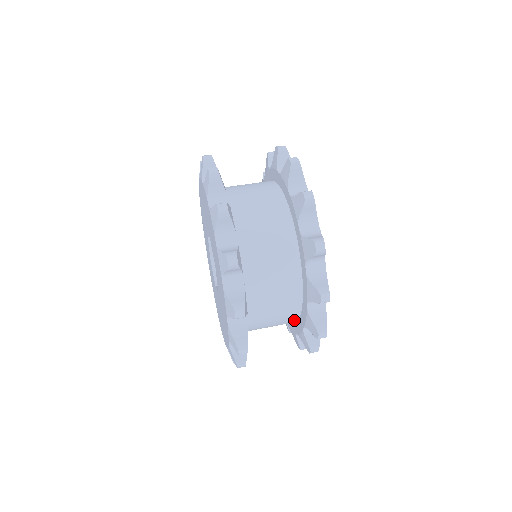
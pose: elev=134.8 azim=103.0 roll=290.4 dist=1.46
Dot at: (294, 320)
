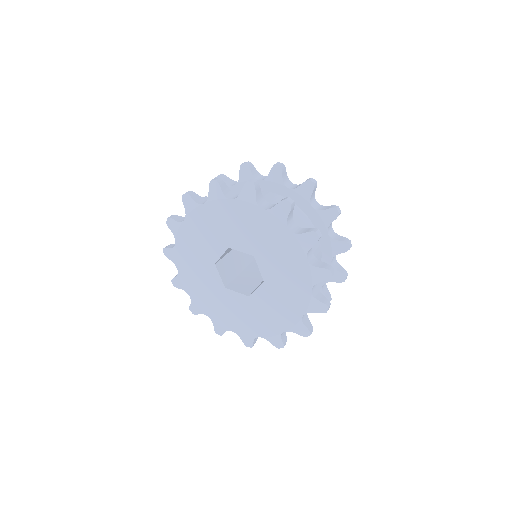
Dot at: occluded
